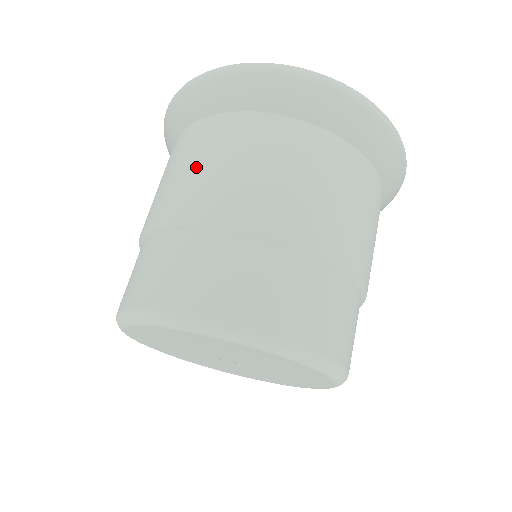
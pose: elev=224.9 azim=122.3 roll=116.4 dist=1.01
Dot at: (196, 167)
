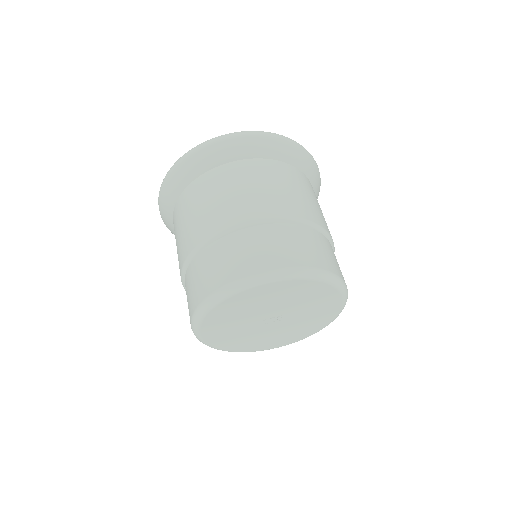
Dot at: (215, 200)
